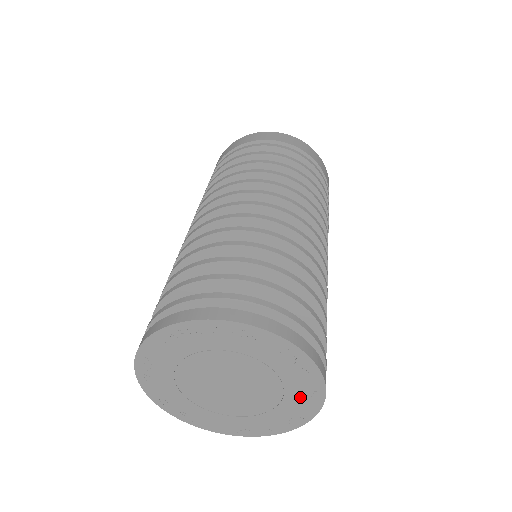
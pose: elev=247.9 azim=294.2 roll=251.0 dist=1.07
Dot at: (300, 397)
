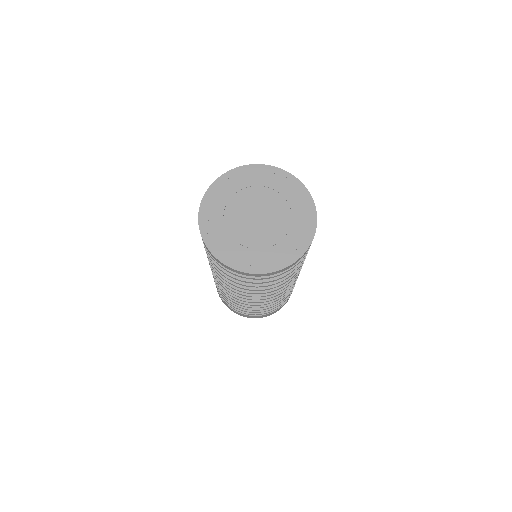
Dot at: (298, 202)
